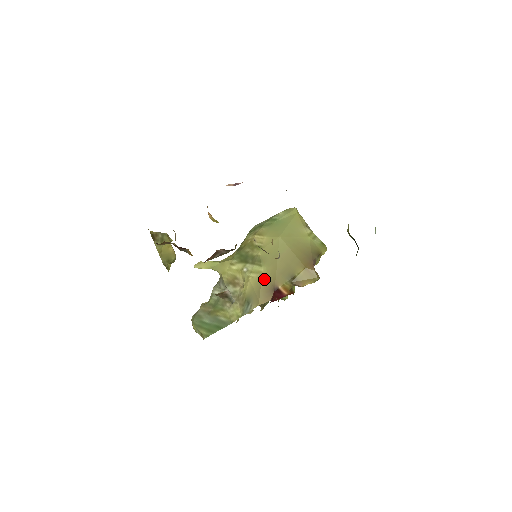
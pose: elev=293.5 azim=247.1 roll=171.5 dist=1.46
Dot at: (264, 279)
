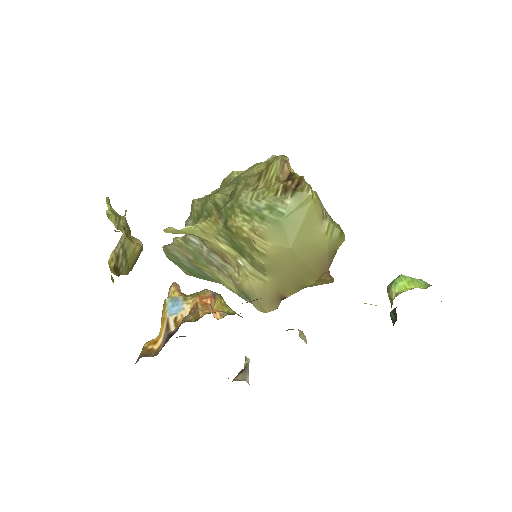
Dot at: (269, 289)
